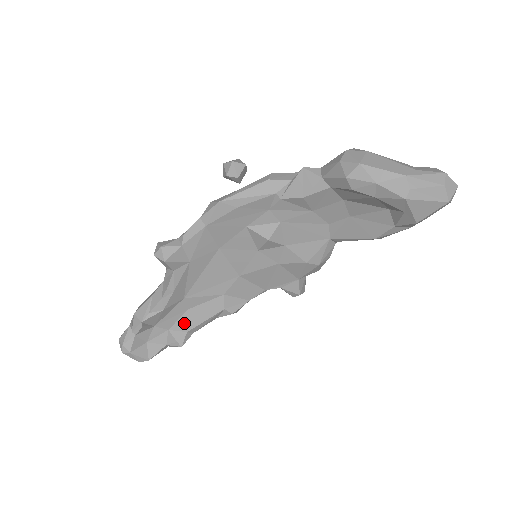
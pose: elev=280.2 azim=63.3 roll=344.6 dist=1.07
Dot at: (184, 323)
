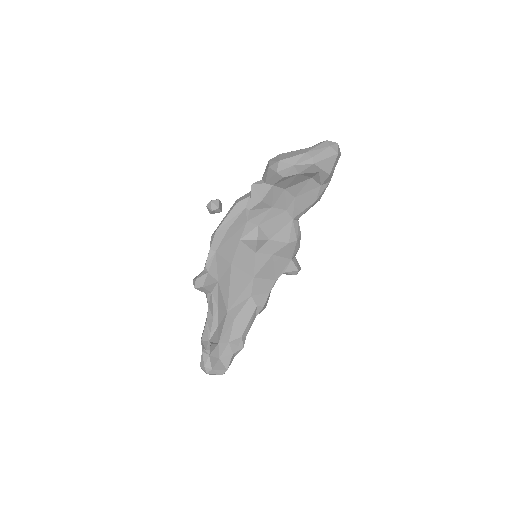
Dot at: (236, 331)
